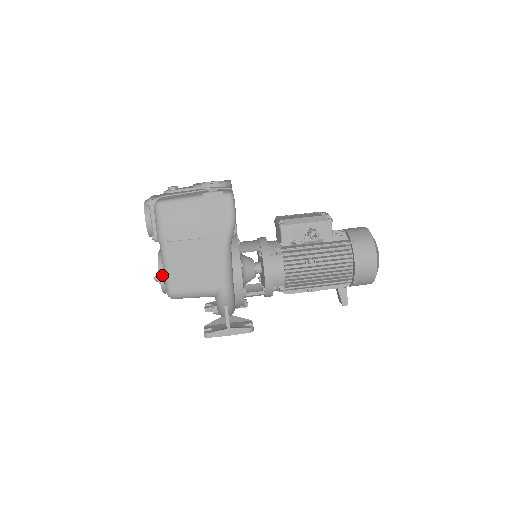
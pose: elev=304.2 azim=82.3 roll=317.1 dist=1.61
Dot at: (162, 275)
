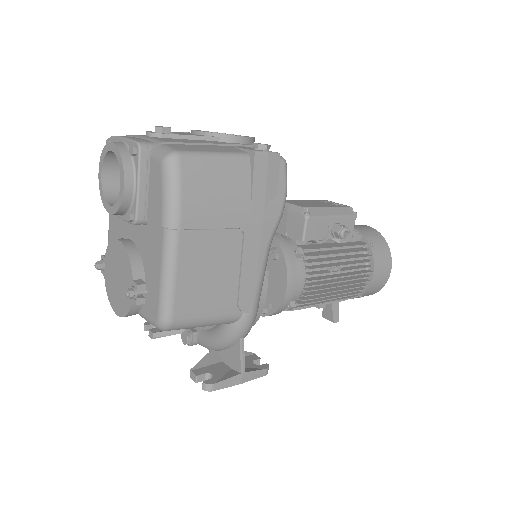
Dot at: (144, 287)
